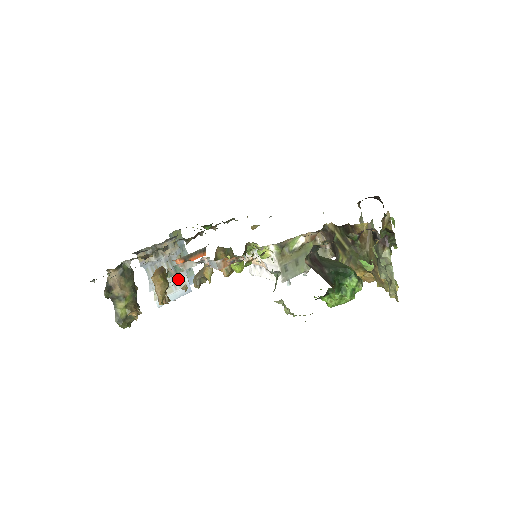
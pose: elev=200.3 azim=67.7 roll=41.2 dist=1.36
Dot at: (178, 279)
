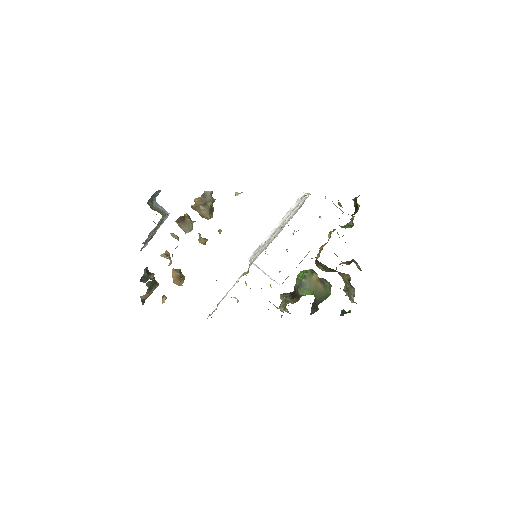
Dot at: occluded
